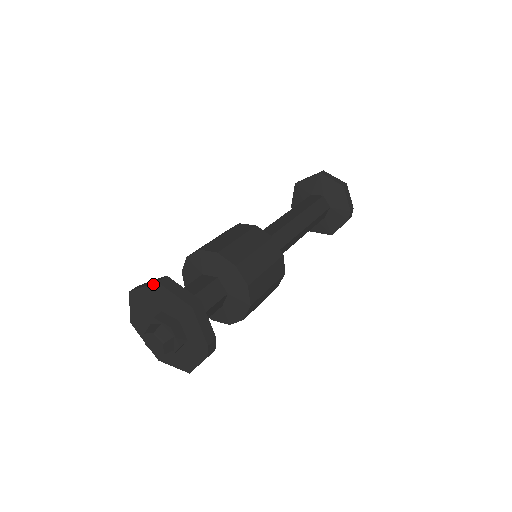
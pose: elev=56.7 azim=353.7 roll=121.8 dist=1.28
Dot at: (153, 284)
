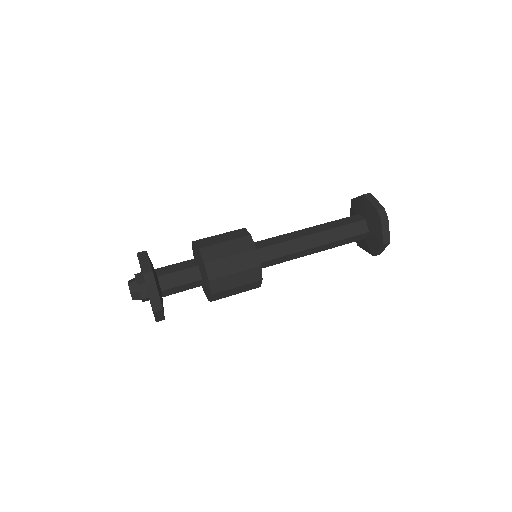
Dot at: occluded
